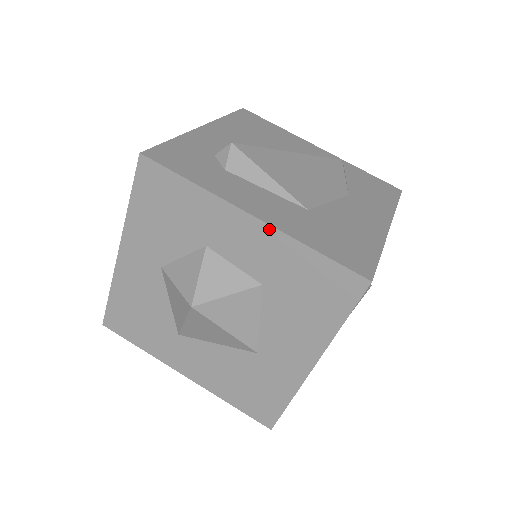
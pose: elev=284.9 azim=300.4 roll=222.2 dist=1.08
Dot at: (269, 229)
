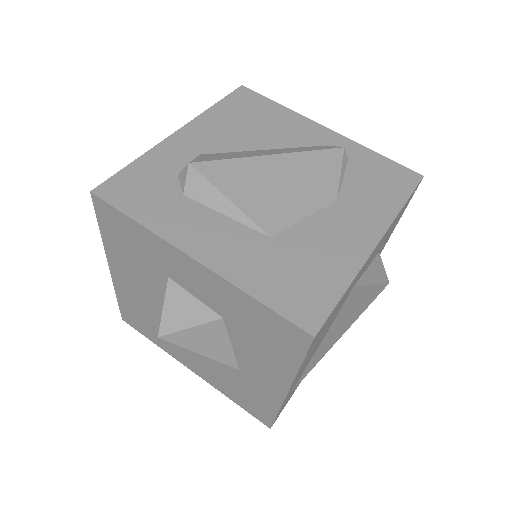
Dot at: (211, 273)
